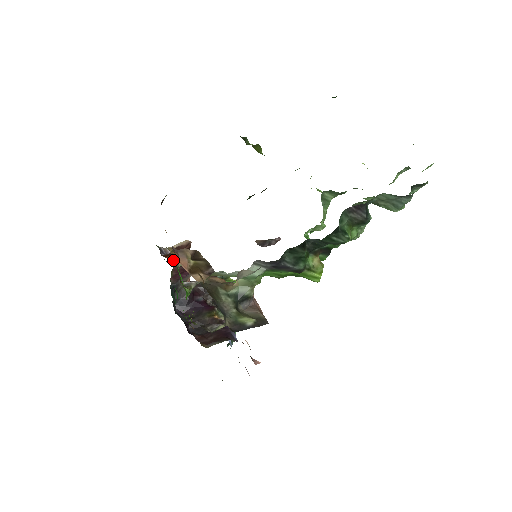
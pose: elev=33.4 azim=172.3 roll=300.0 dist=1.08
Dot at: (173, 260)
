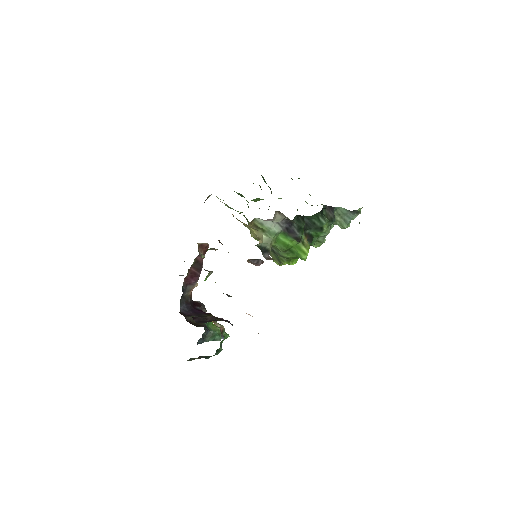
Dot at: occluded
